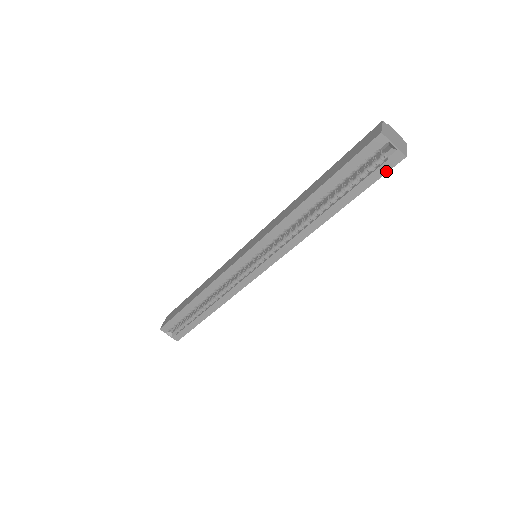
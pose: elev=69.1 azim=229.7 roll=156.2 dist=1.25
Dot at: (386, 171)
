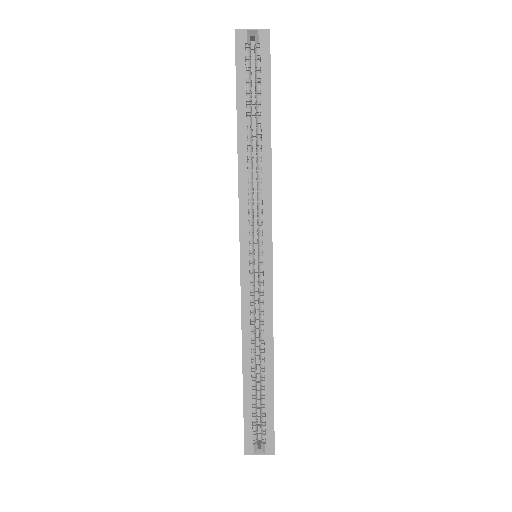
Dot at: (269, 54)
